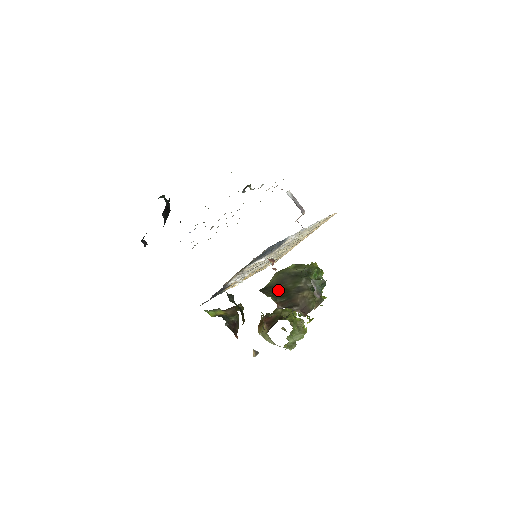
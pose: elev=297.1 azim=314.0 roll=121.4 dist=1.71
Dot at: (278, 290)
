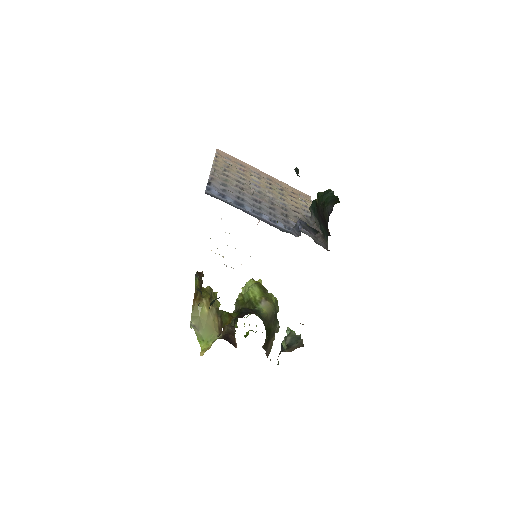
Dot at: (268, 328)
